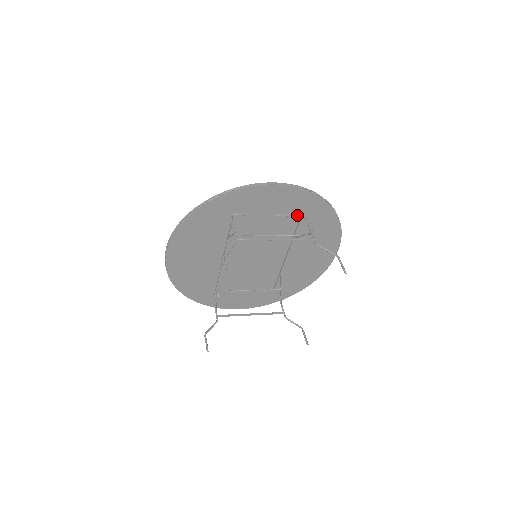
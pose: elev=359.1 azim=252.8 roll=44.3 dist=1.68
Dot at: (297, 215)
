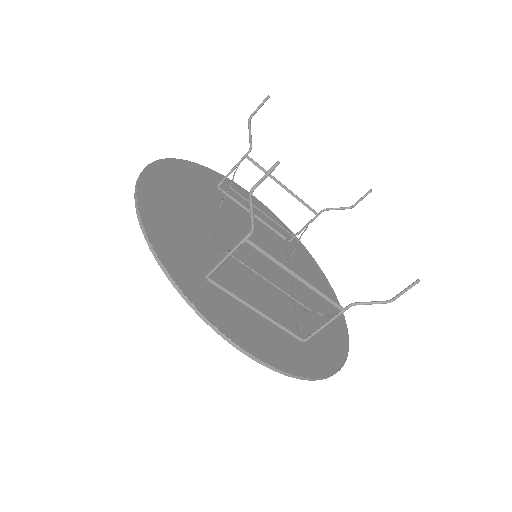
Dot at: (281, 235)
